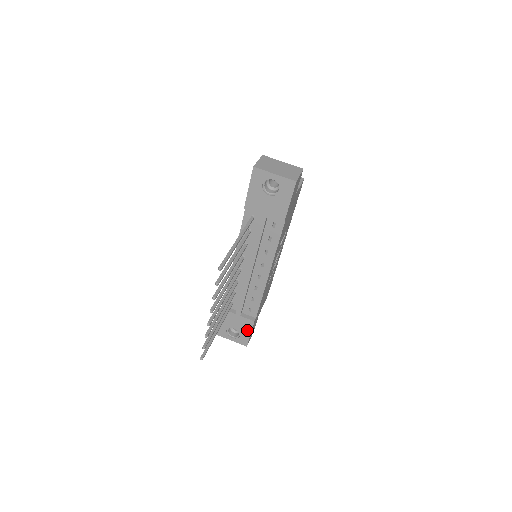
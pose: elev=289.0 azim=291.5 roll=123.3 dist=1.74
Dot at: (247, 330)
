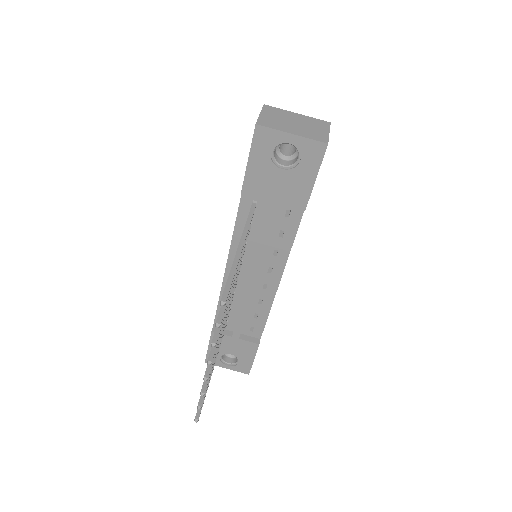
Dot at: (249, 355)
